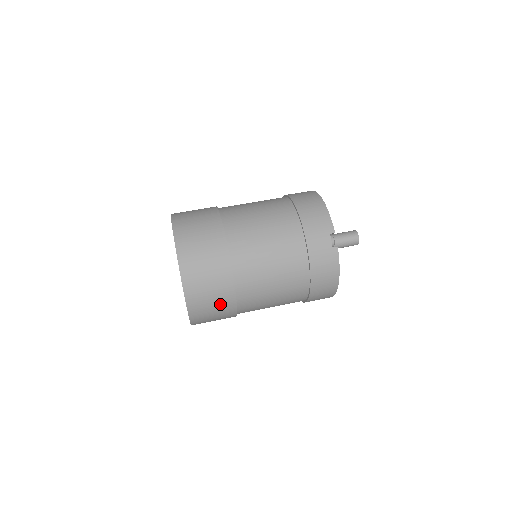
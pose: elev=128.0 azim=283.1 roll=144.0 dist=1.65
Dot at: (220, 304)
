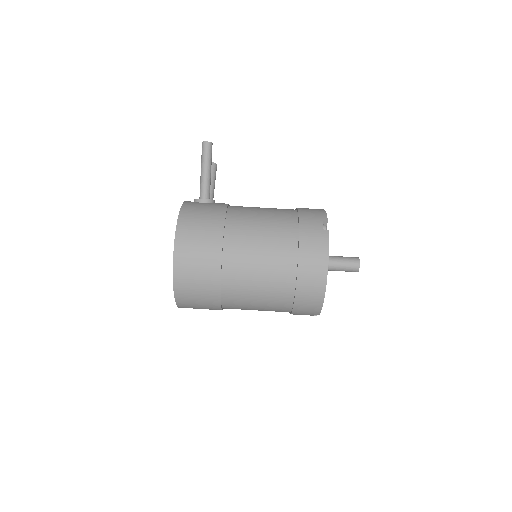
Dot at: occluded
